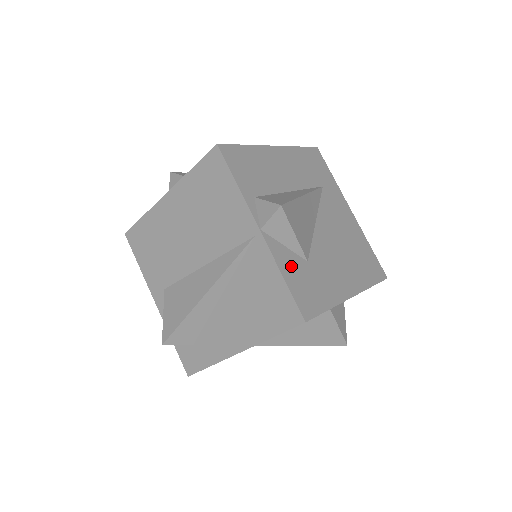
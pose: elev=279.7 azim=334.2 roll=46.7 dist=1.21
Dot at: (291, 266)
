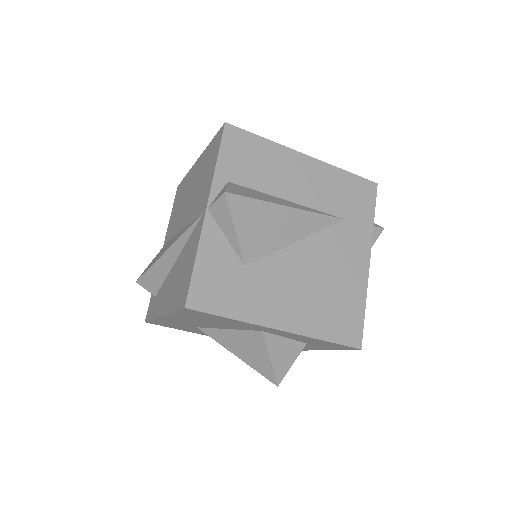
Dot at: (216, 256)
